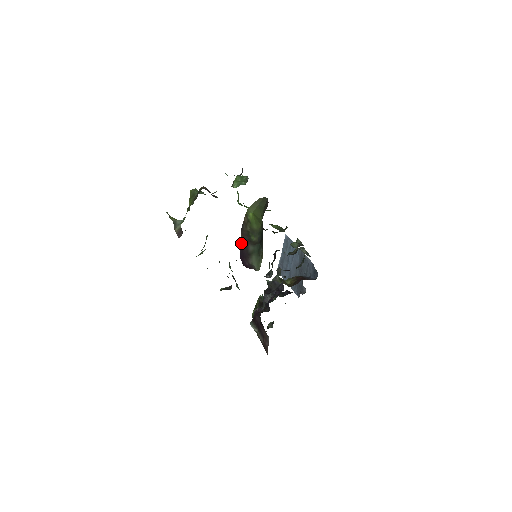
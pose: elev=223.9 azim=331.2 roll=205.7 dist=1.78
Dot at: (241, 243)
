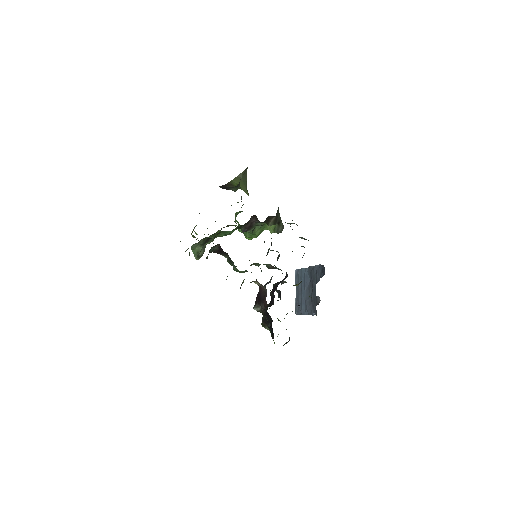
Dot at: (221, 186)
